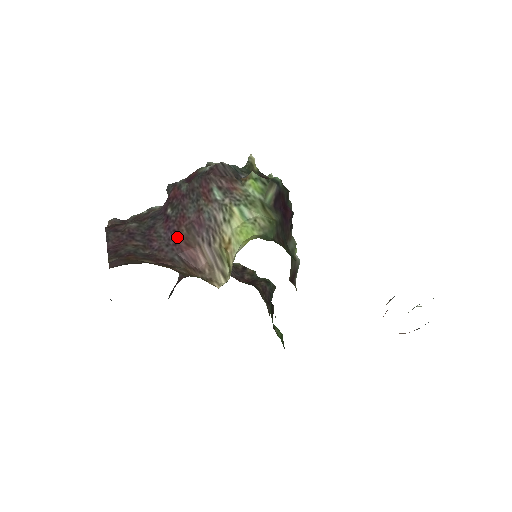
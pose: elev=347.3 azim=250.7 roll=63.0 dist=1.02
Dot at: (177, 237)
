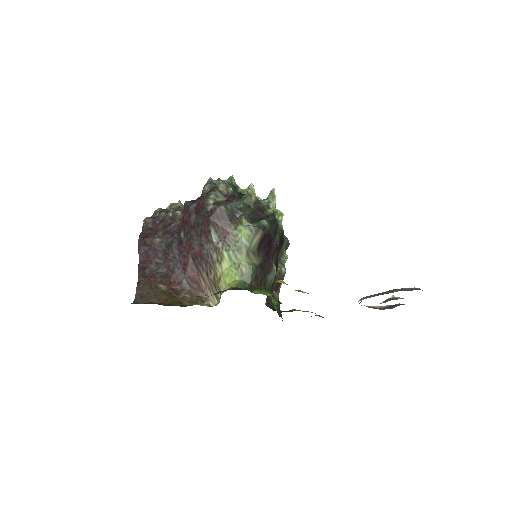
Dot at: (186, 263)
